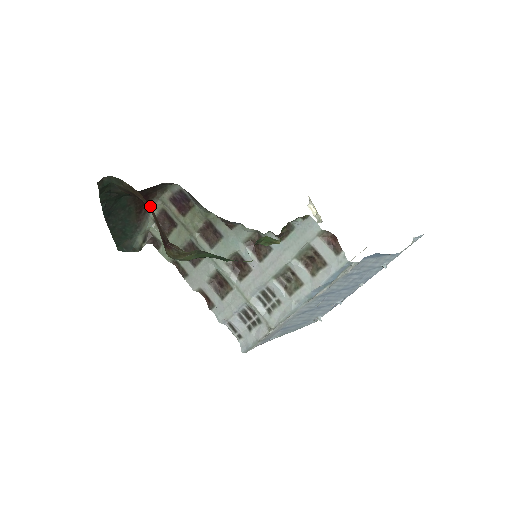
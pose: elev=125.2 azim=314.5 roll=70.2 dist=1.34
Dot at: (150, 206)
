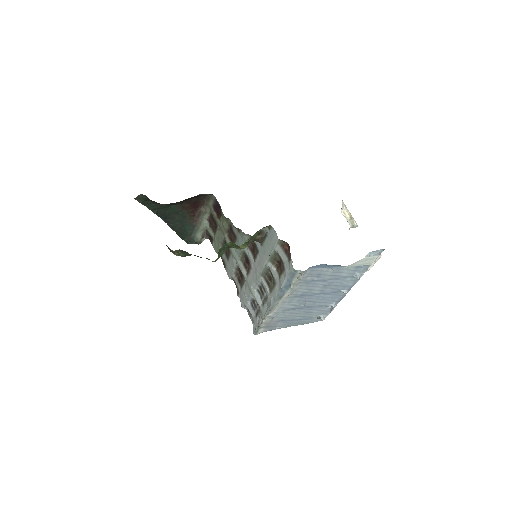
Dot at: (202, 211)
